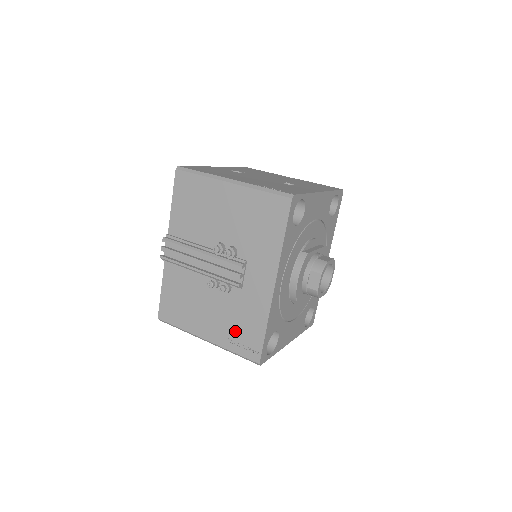
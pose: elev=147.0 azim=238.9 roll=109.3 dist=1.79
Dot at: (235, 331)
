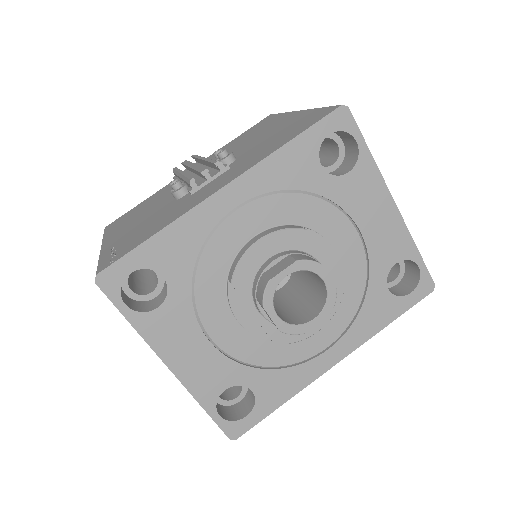
Dot at: (131, 237)
